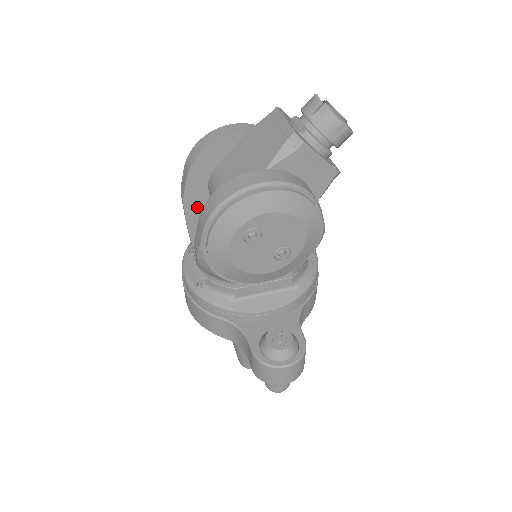
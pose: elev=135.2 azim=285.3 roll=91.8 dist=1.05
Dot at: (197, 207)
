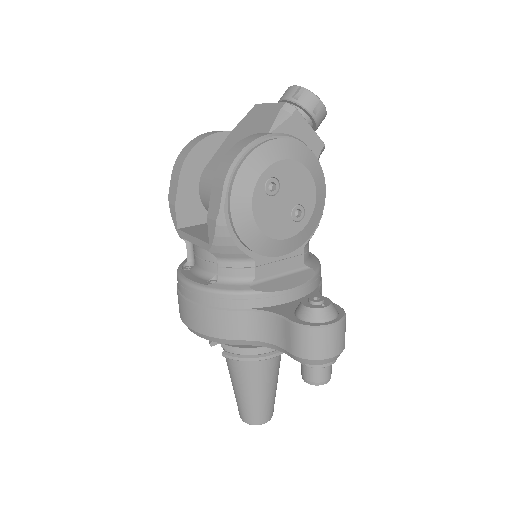
Dot at: (188, 214)
